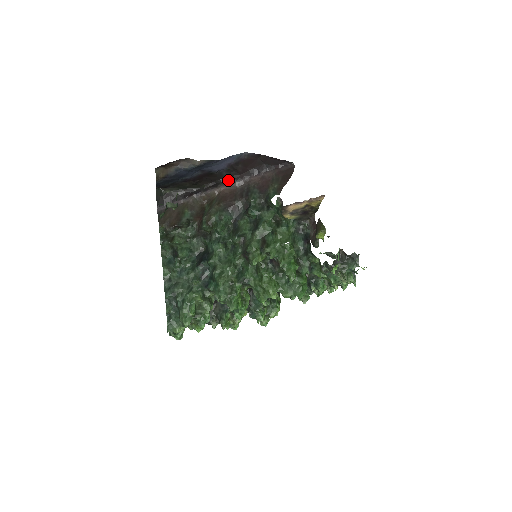
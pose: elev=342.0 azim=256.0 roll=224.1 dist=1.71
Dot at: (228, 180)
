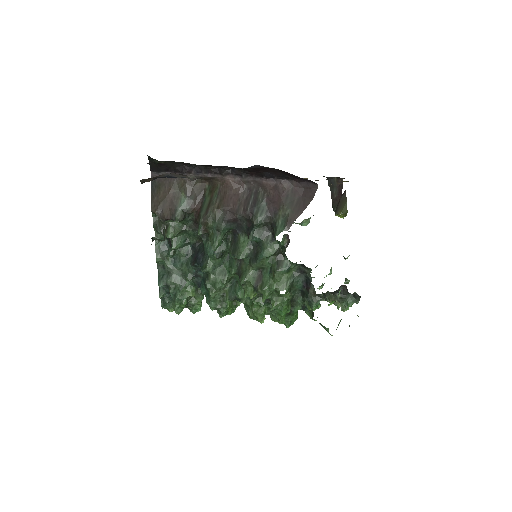
Dot at: (235, 171)
